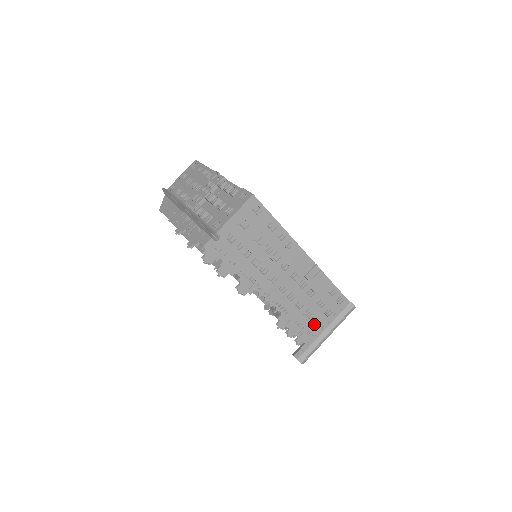
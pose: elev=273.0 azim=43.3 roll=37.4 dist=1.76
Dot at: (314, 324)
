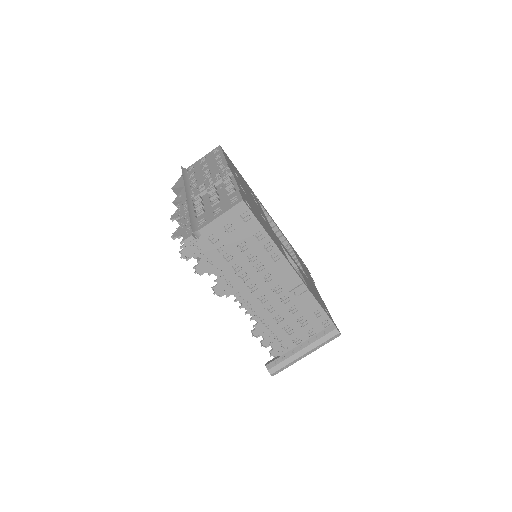
Dot at: (293, 340)
